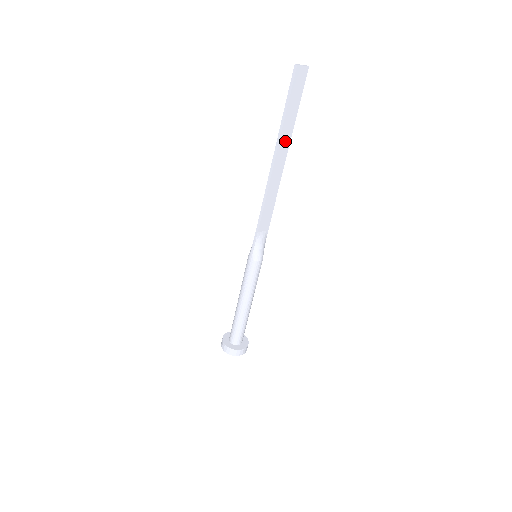
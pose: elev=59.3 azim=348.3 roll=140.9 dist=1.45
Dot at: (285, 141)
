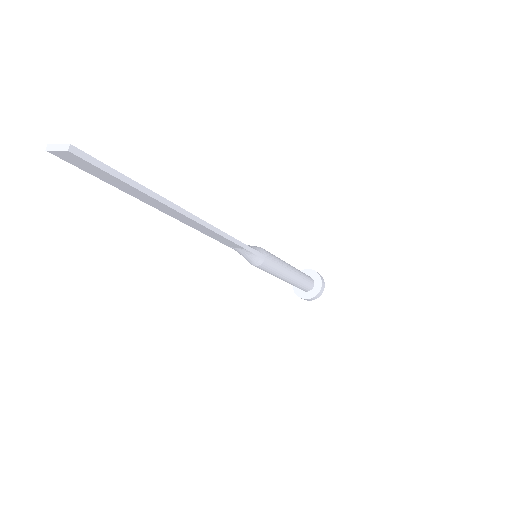
Dot at: (156, 203)
